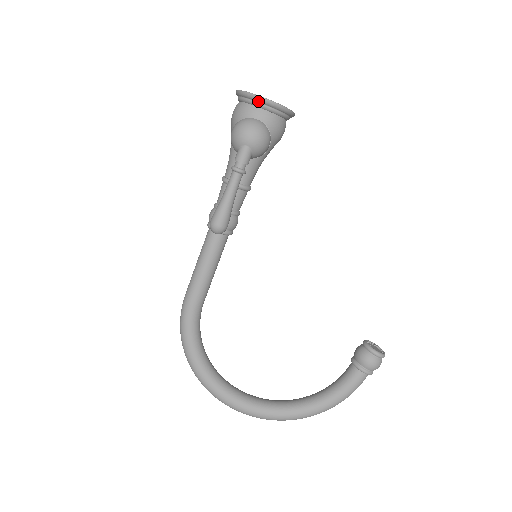
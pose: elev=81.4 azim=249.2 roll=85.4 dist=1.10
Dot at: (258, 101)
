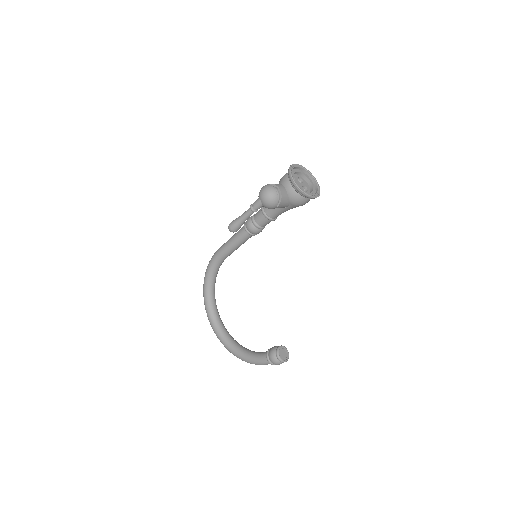
Dot at: (290, 179)
